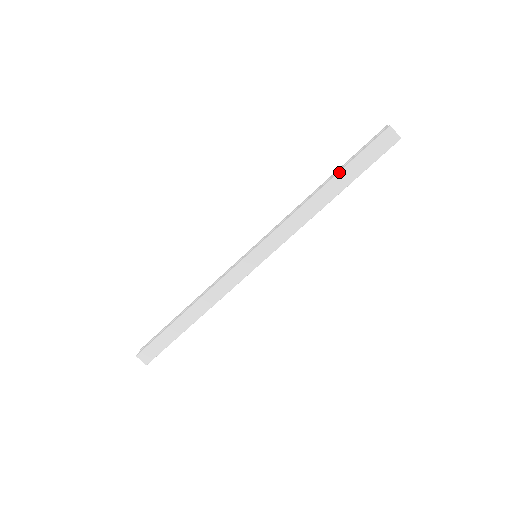
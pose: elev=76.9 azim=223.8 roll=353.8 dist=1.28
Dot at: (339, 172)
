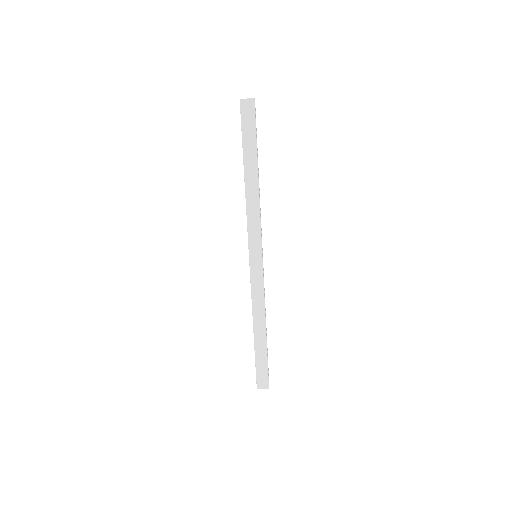
Dot at: (243, 157)
